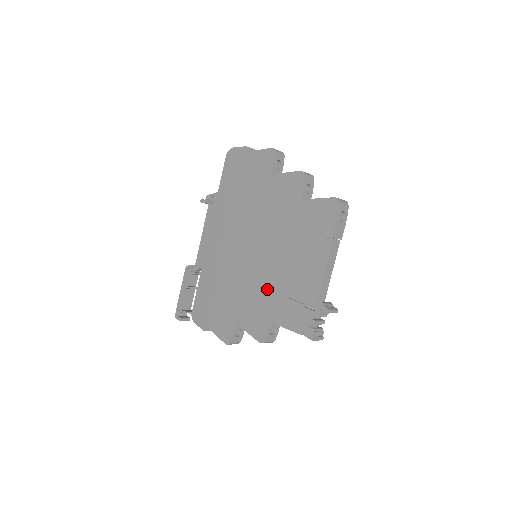
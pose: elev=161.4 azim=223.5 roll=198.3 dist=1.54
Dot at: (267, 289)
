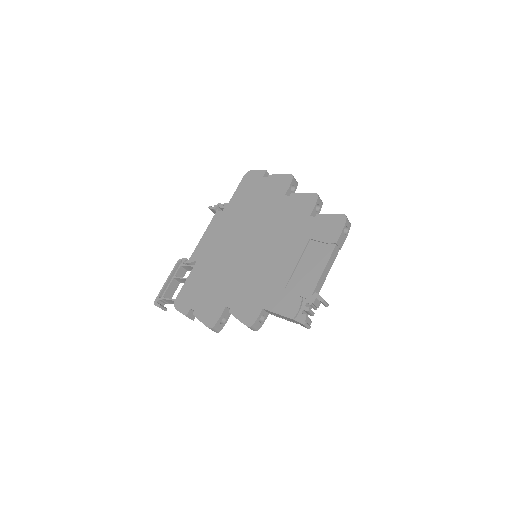
Dot at: (264, 281)
